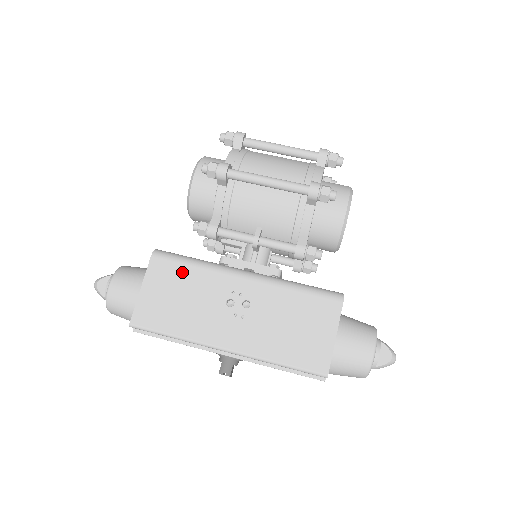
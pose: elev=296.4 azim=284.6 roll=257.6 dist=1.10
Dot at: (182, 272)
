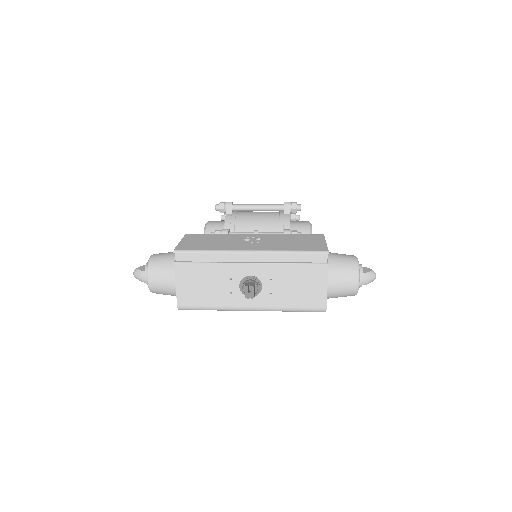
Dot at: (209, 236)
